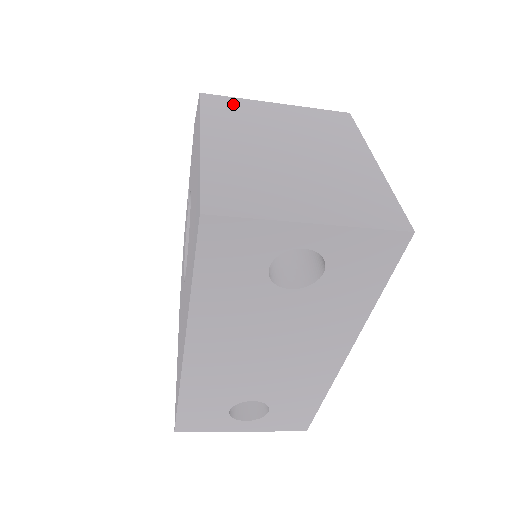
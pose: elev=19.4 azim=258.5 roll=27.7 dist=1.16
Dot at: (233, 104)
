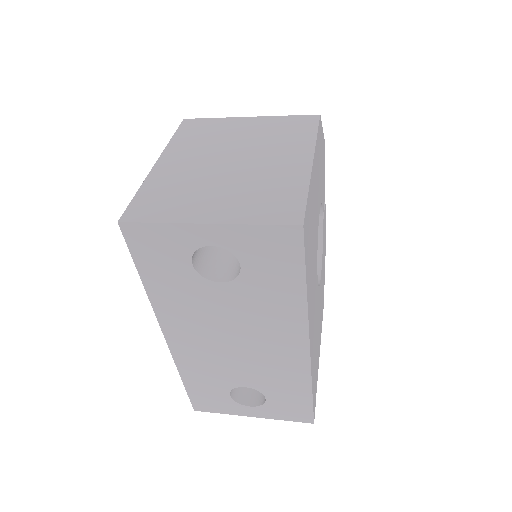
Dot at: (207, 124)
